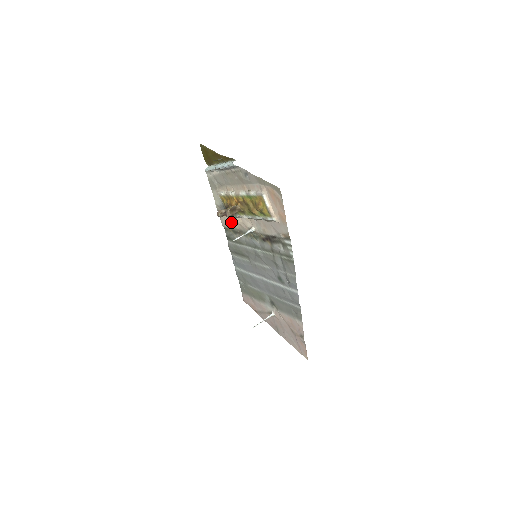
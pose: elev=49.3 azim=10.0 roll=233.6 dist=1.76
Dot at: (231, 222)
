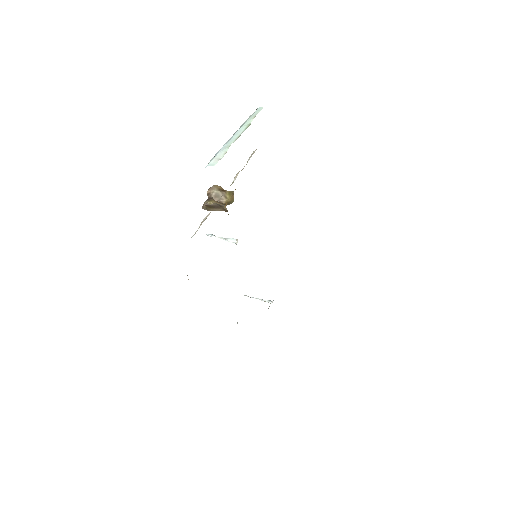
Dot at: occluded
